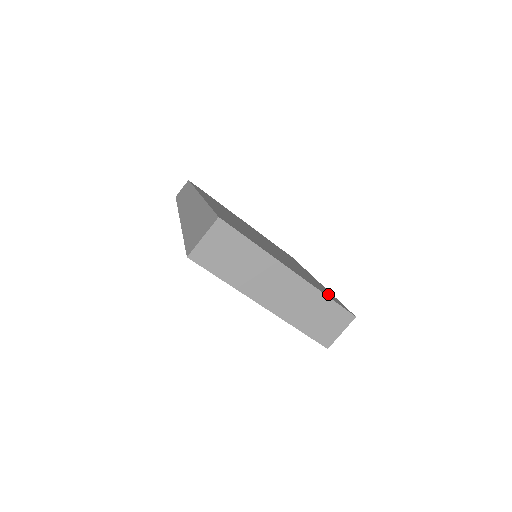
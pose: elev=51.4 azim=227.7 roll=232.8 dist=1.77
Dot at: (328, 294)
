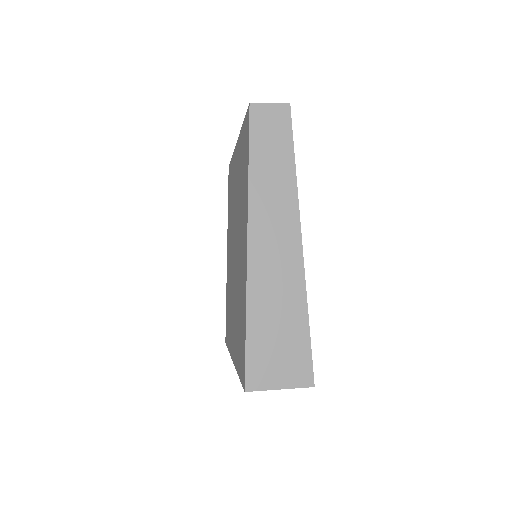
Dot at: occluded
